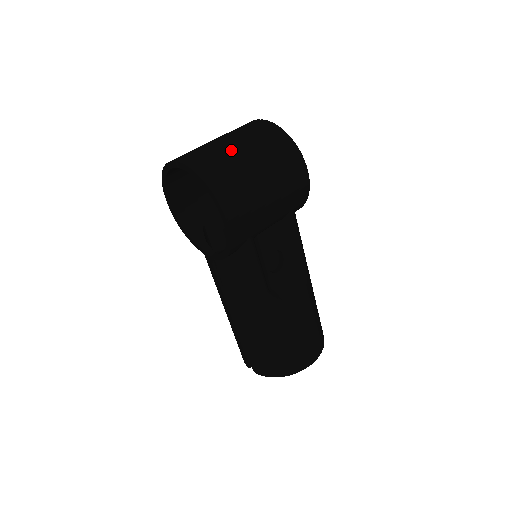
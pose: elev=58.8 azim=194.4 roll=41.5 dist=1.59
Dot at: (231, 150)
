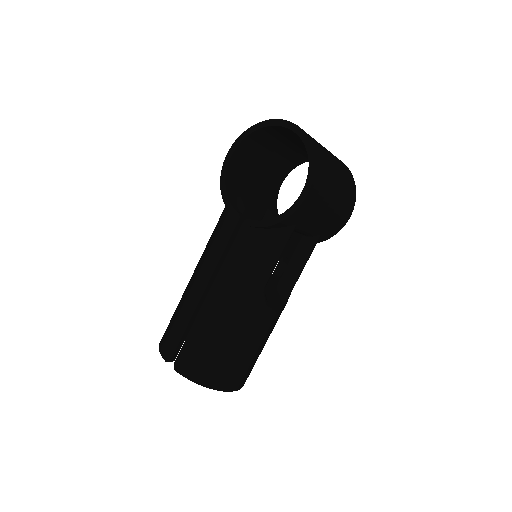
Dot at: (327, 151)
